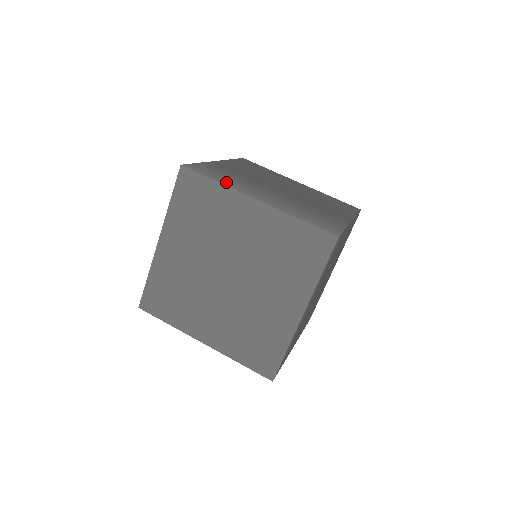
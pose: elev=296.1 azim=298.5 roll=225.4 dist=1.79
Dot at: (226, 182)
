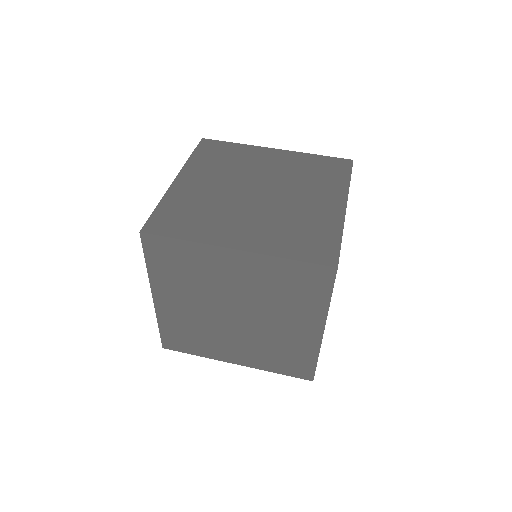
Dot at: occluded
